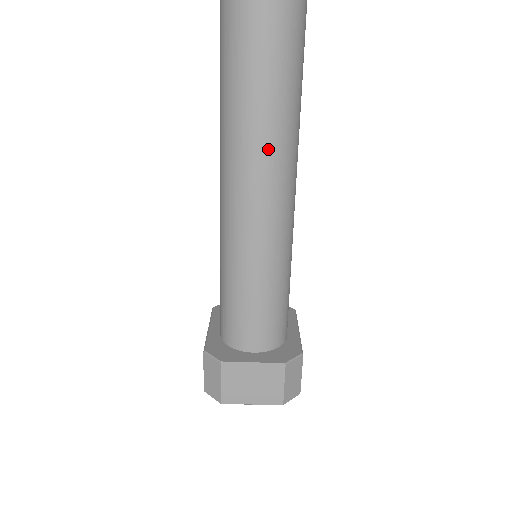
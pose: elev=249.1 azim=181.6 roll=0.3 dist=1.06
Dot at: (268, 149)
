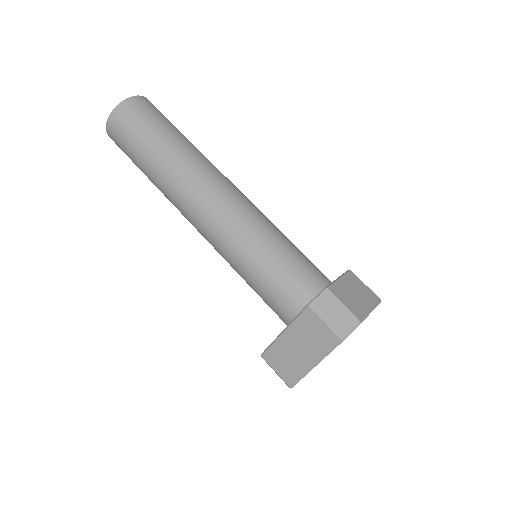
Dot at: (214, 167)
